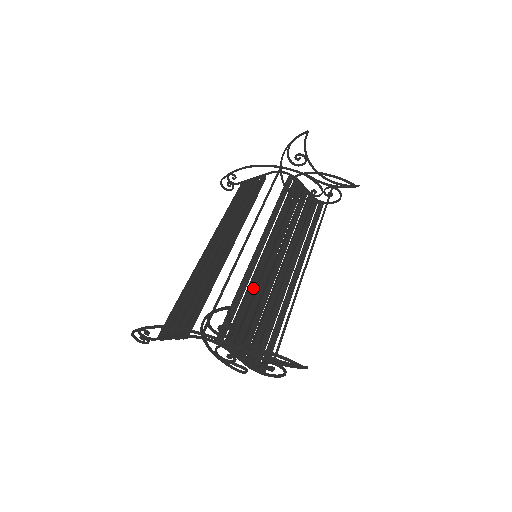
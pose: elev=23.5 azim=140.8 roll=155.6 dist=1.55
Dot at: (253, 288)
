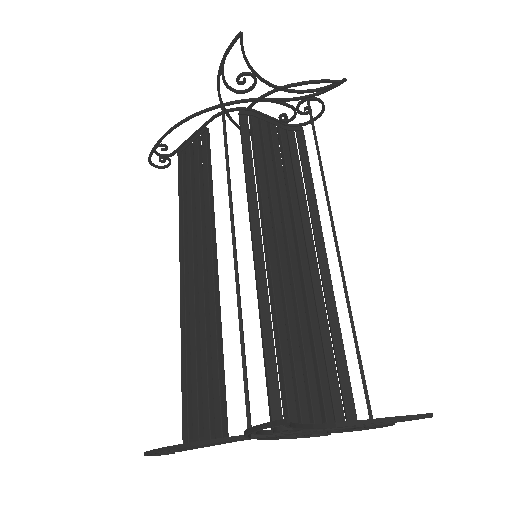
Dot at: (280, 313)
